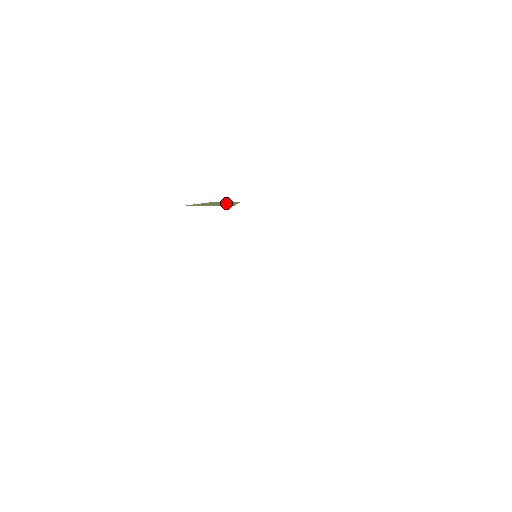
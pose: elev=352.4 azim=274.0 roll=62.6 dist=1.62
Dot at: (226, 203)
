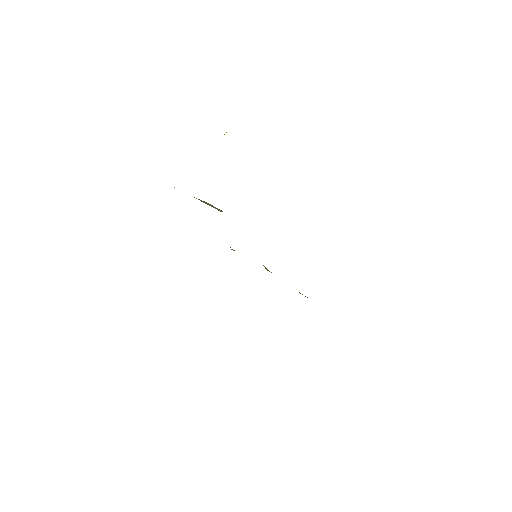
Dot at: occluded
